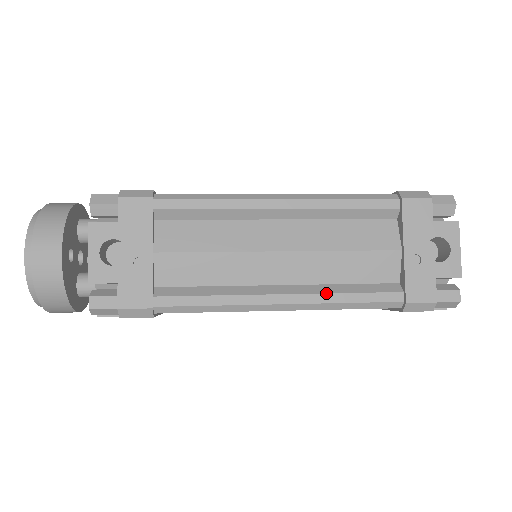
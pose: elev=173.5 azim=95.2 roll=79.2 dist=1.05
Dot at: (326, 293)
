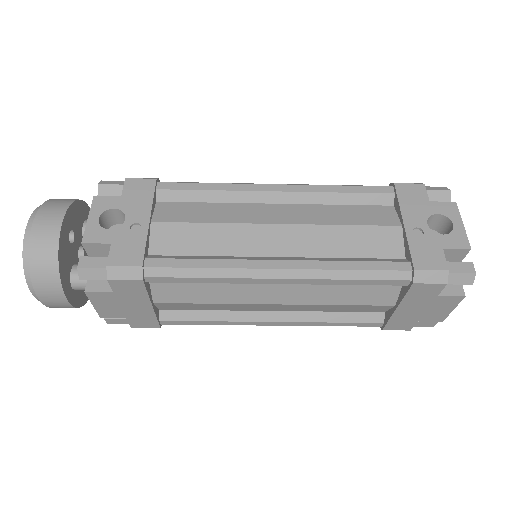
Dot at: (326, 260)
